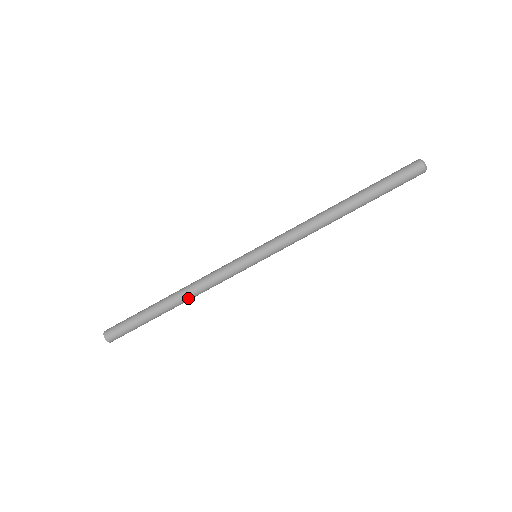
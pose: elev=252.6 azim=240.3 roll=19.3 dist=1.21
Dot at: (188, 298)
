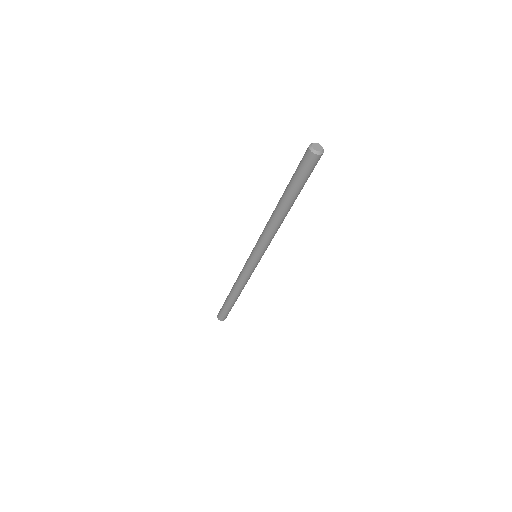
Dot at: (239, 291)
